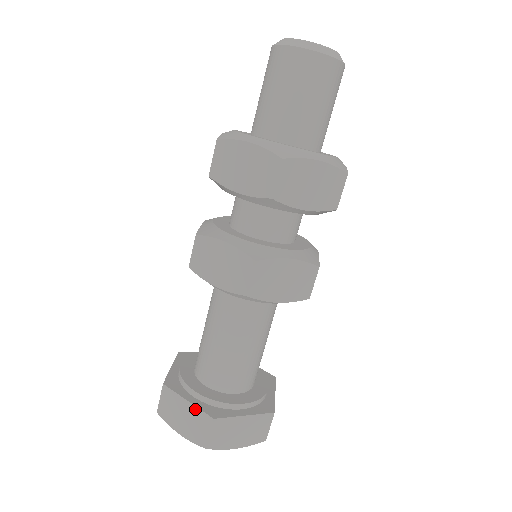
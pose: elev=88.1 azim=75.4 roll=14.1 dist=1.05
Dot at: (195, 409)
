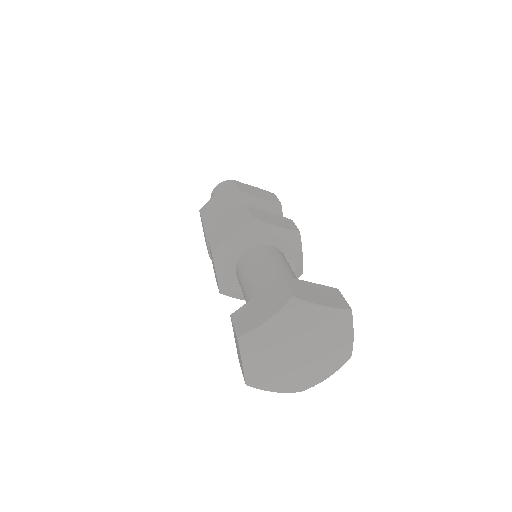
Dot at: (265, 291)
